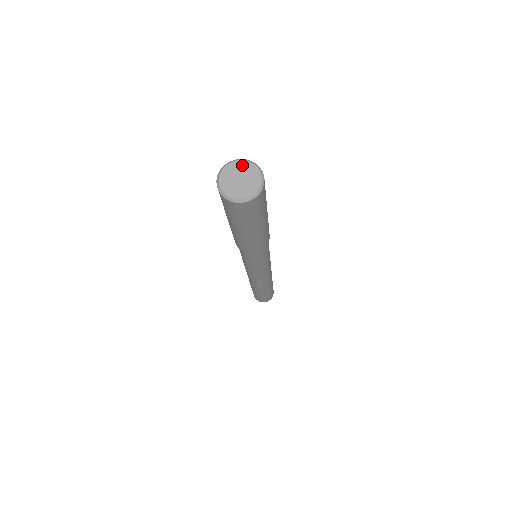
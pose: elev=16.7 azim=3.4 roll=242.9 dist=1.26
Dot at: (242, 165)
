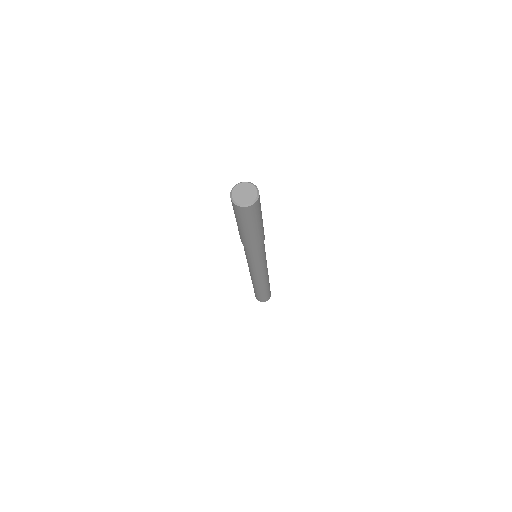
Dot at: (238, 188)
